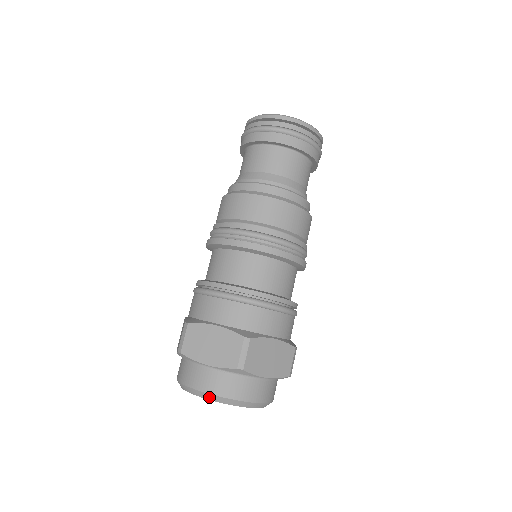
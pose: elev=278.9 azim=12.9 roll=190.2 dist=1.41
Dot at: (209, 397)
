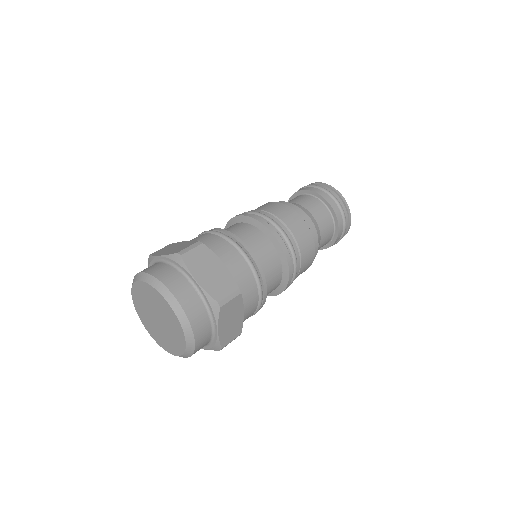
Dot at: (173, 303)
